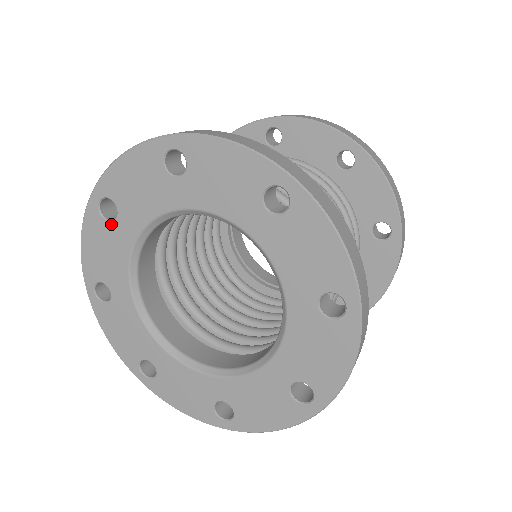
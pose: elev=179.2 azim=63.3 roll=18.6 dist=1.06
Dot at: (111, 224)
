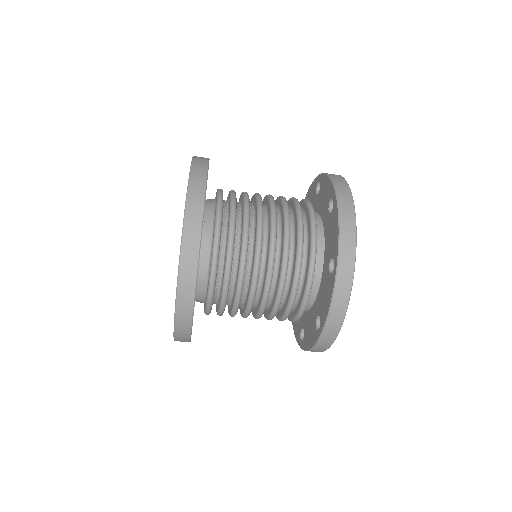
Dot at: occluded
